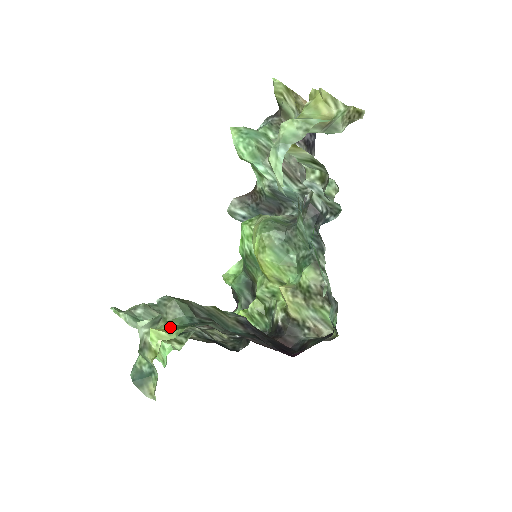
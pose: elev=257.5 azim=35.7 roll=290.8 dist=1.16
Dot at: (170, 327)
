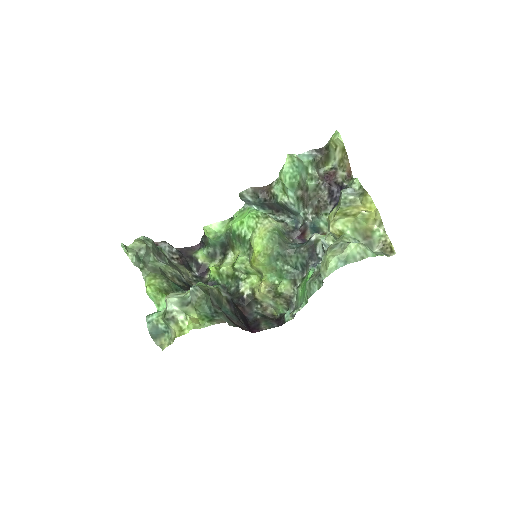
Dot at: (198, 315)
